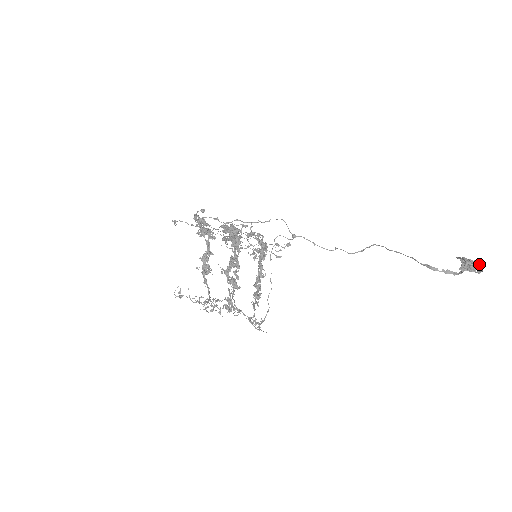
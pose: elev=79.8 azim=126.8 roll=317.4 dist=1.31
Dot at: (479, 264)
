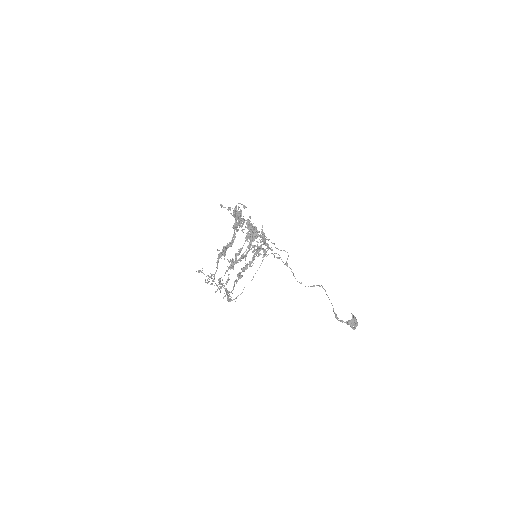
Dot at: (357, 324)
